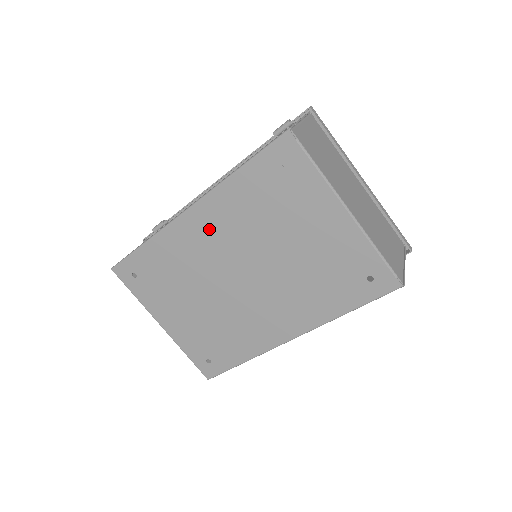
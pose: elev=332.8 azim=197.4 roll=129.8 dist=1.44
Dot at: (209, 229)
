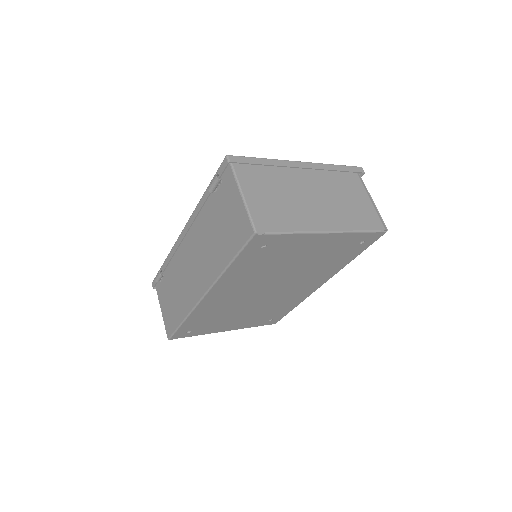
Dot at: (228, 293)
